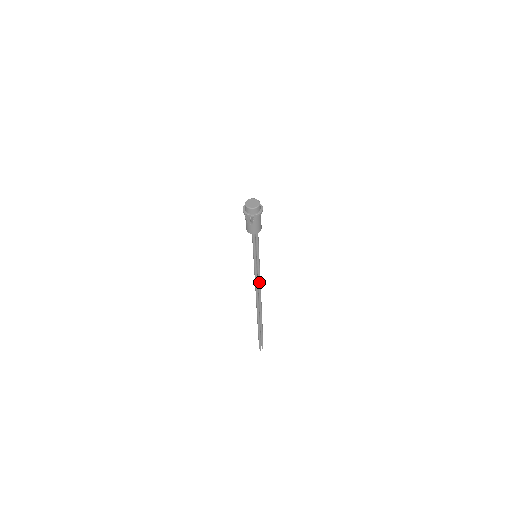
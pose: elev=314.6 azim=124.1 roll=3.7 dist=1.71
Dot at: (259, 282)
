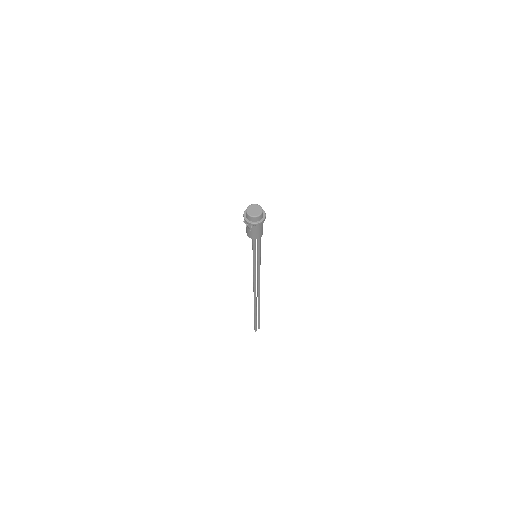
Dot at: (258, 278)
